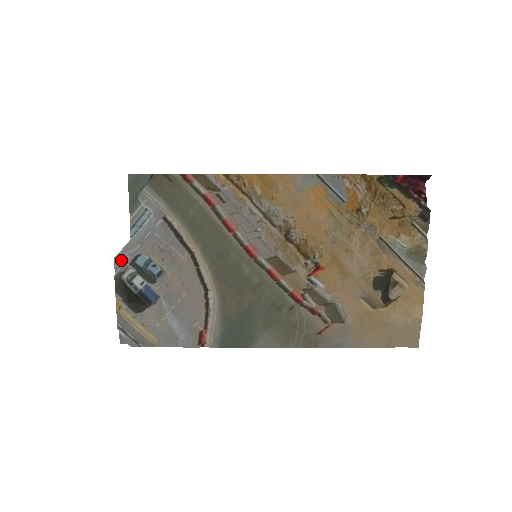
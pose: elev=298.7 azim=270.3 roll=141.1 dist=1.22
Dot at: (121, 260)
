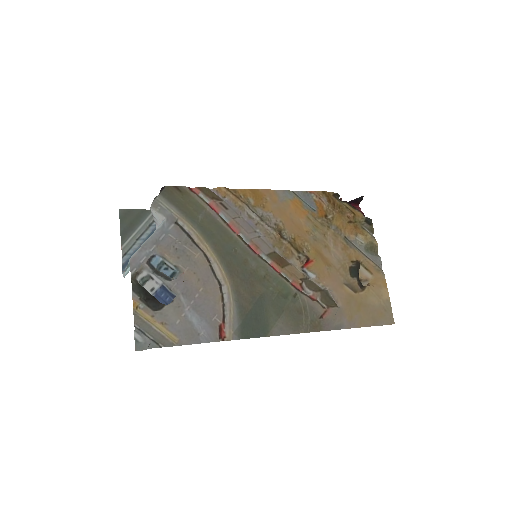
Dot at: (137, 260)
